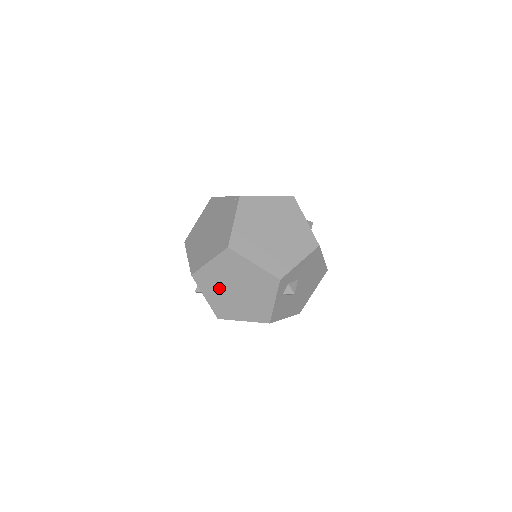
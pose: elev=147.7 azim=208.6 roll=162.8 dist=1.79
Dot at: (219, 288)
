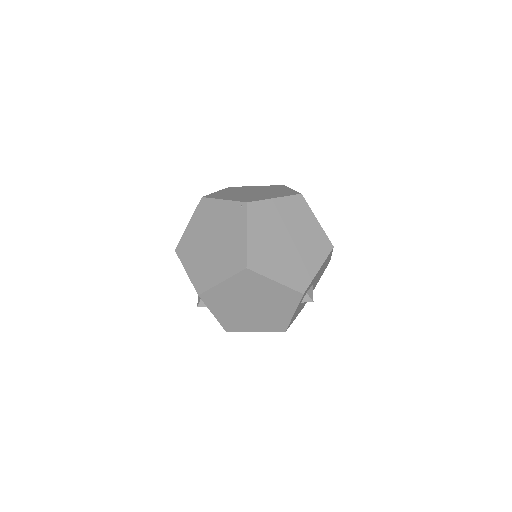
Dot at: (231, 305)
